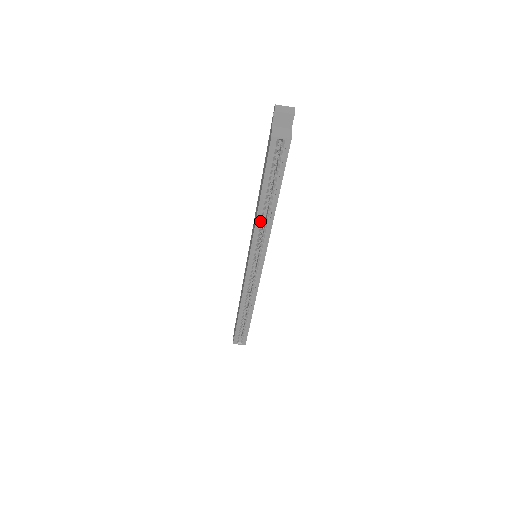
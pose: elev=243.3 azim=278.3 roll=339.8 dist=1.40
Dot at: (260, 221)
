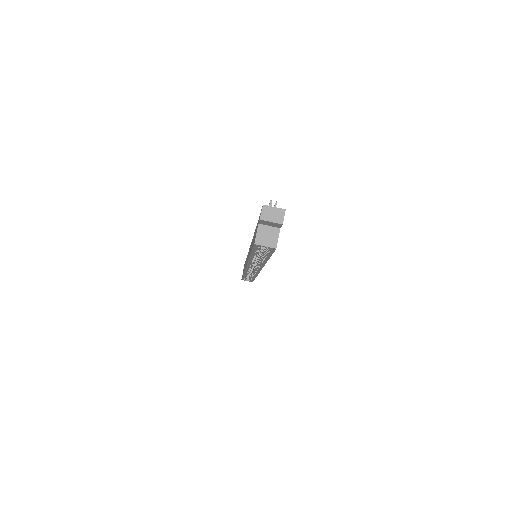
Dot at: (253, 261)
